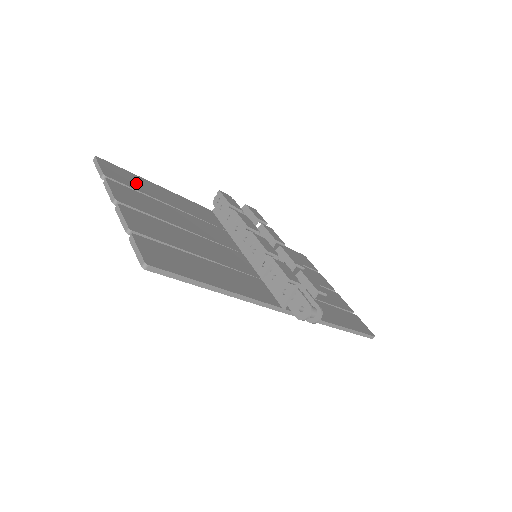
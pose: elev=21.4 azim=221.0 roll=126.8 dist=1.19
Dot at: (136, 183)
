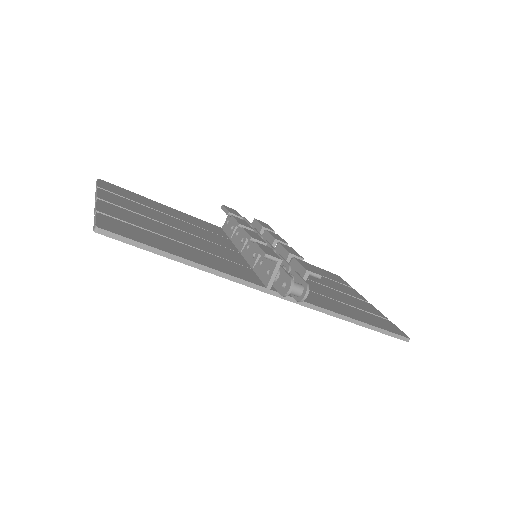
Dot at: (134, 197)
